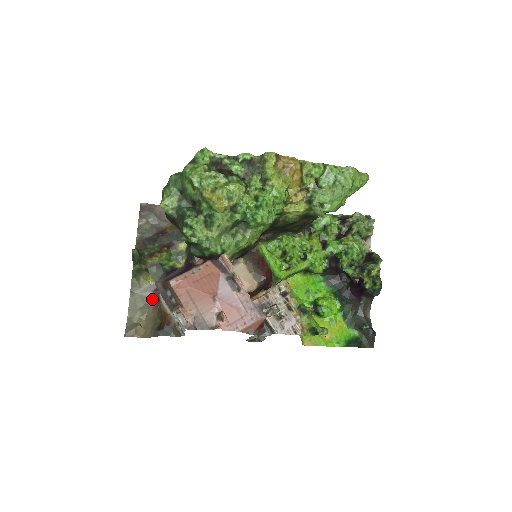
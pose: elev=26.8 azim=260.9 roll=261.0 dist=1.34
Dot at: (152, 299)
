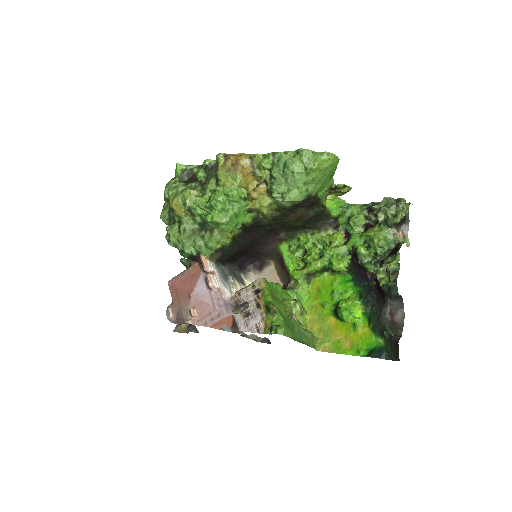
Dot at: occluded
